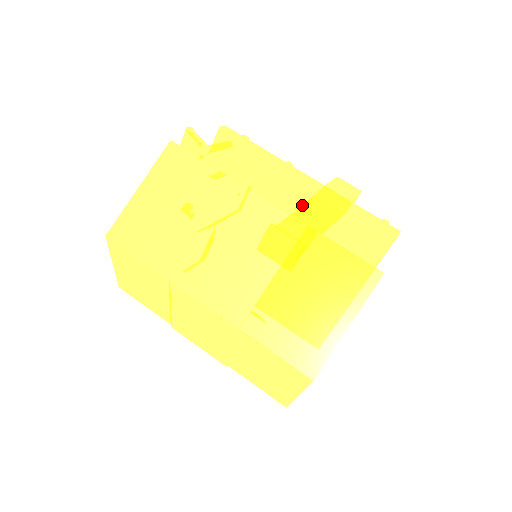
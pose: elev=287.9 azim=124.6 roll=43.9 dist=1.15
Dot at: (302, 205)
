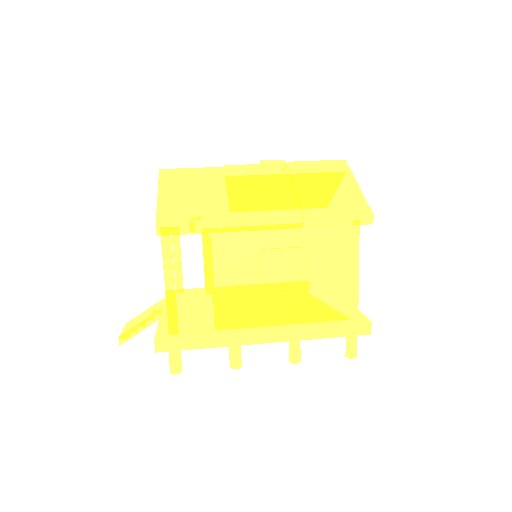
Dot at: occluded
